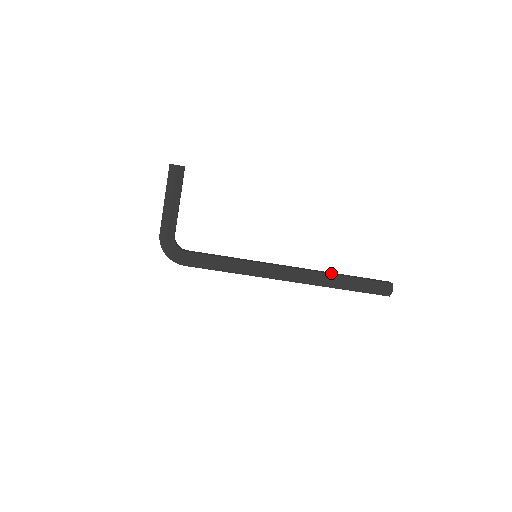
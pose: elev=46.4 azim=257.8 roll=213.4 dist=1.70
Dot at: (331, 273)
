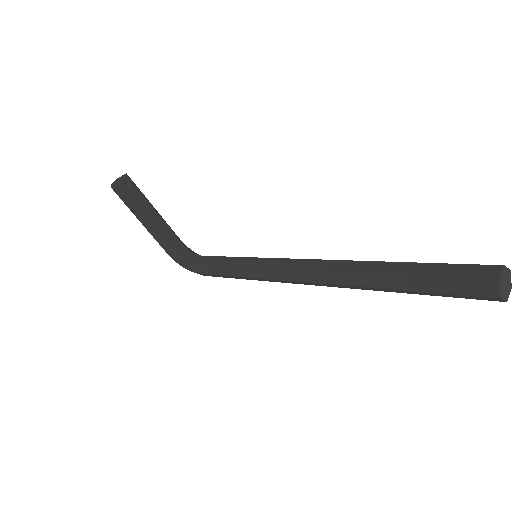
Dot at: (363, 267)
